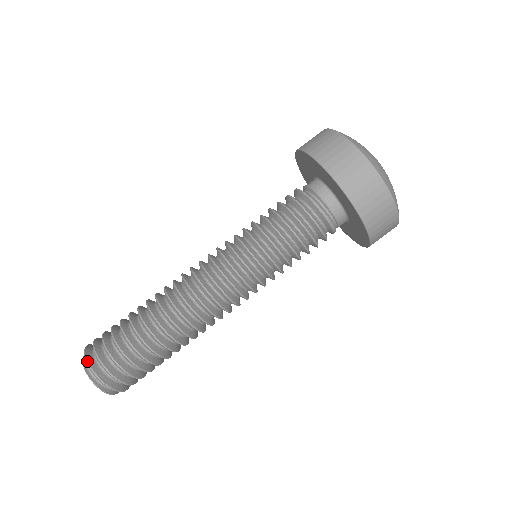
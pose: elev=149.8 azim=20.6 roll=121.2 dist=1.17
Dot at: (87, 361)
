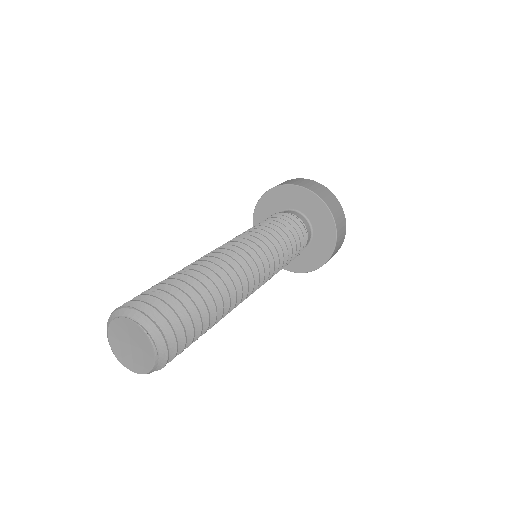
Dot at: (144, 313)
